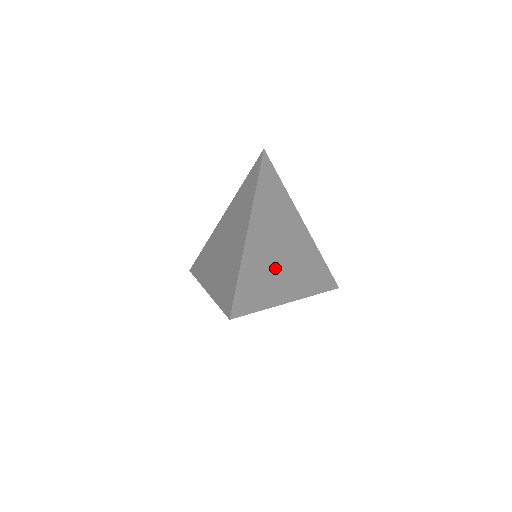
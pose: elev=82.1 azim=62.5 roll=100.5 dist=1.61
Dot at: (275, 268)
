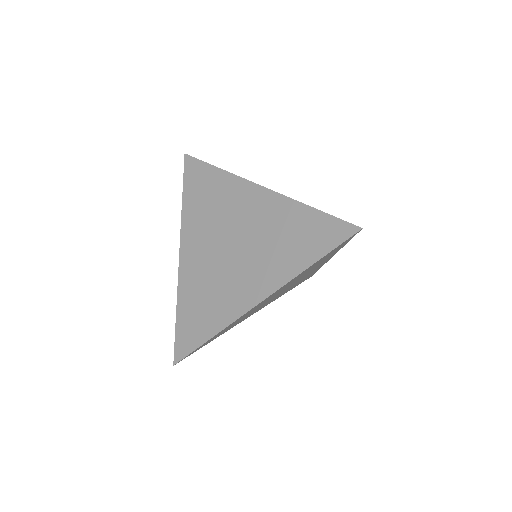
Dot at: (257, 308)
